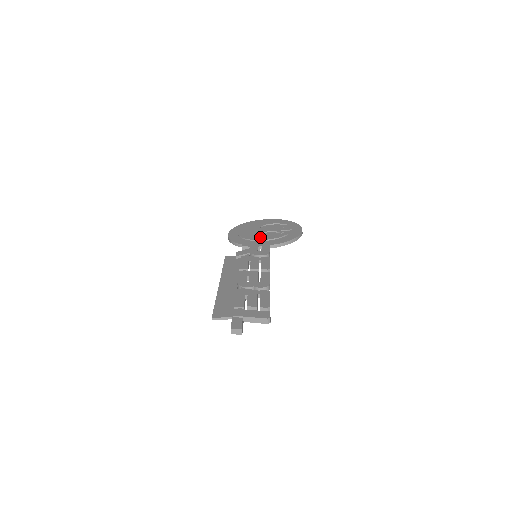
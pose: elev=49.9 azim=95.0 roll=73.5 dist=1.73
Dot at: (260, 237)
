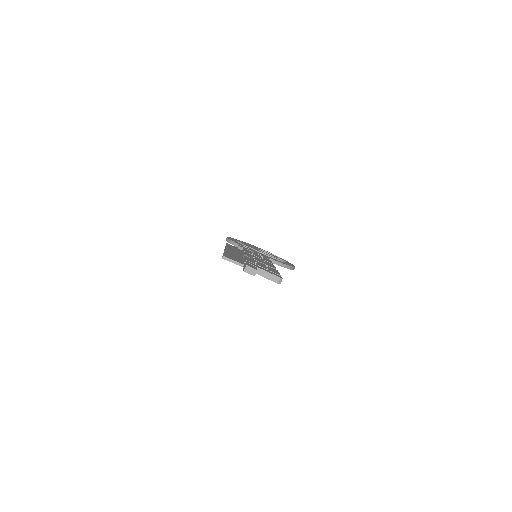
Dot at: occluded
